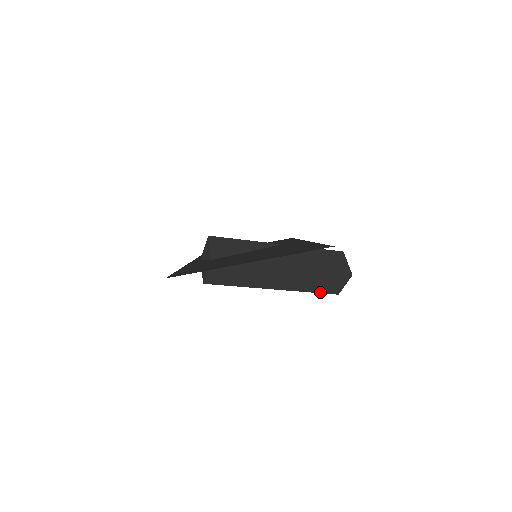
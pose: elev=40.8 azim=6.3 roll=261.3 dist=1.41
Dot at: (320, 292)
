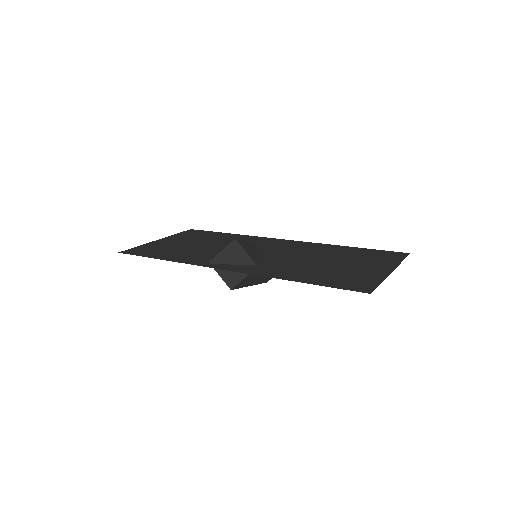
Dot at: (264, 282)
